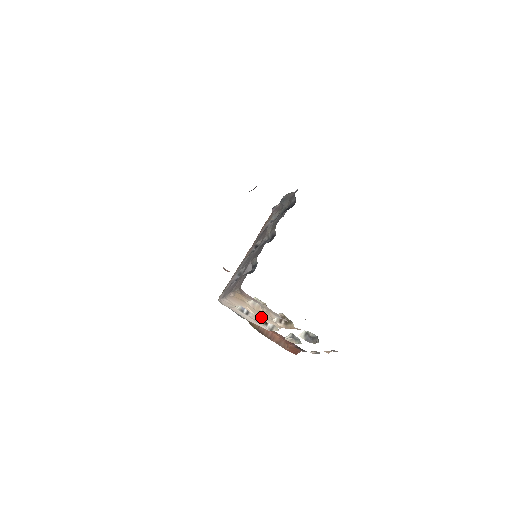
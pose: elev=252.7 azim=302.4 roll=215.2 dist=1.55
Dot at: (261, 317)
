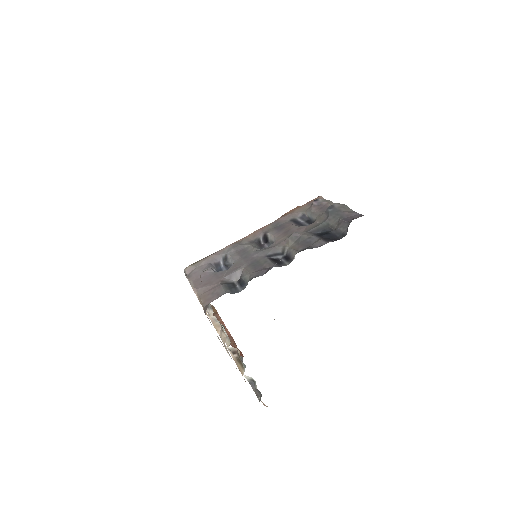
Dot at: occluded
